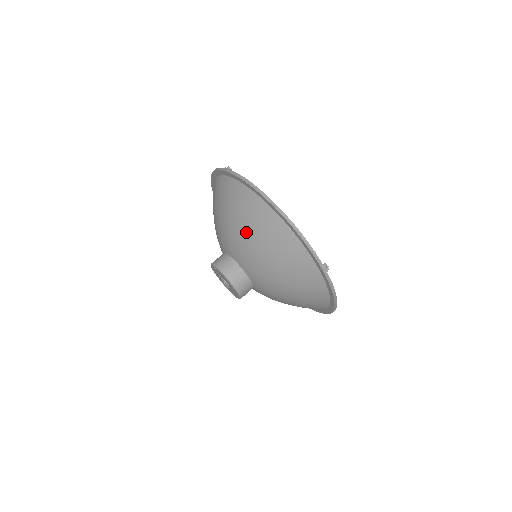
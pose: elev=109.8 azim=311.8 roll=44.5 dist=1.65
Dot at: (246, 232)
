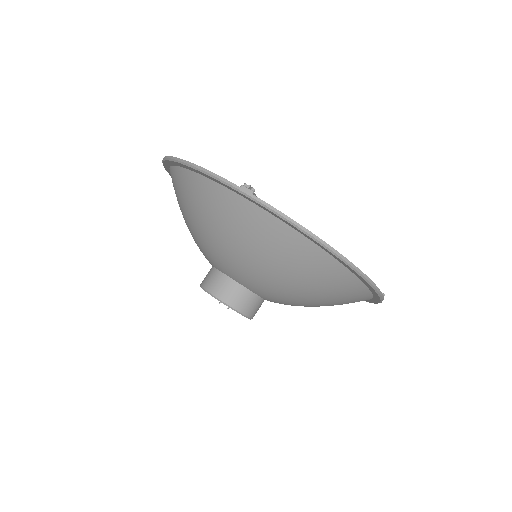
Dot at: (185, 217)
